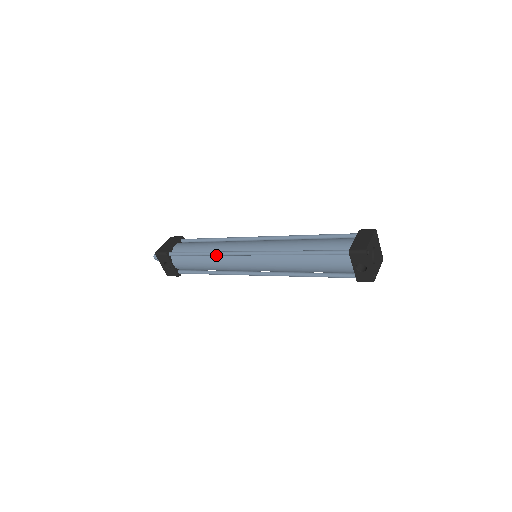
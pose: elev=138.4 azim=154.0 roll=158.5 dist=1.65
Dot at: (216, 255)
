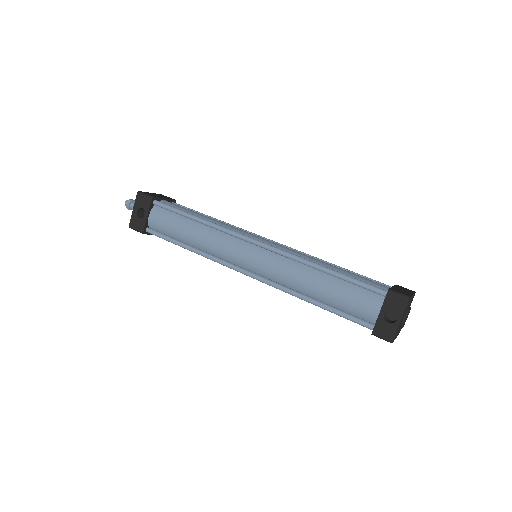
Dot at: (214, 227)
